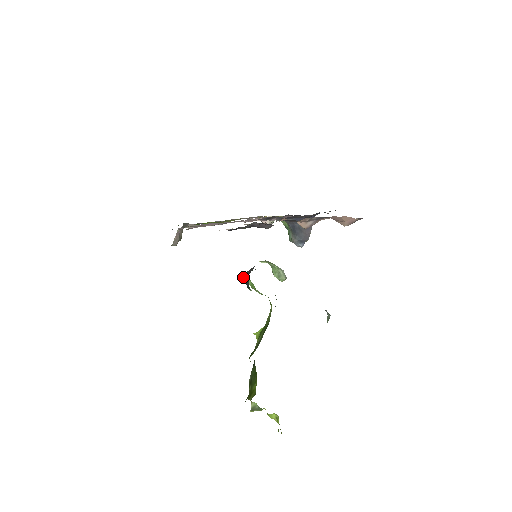
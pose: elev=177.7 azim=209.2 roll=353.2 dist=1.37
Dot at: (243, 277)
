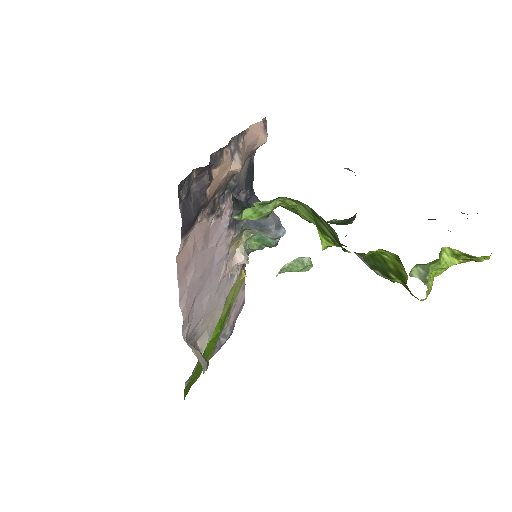
Dot at: (236, 211)
